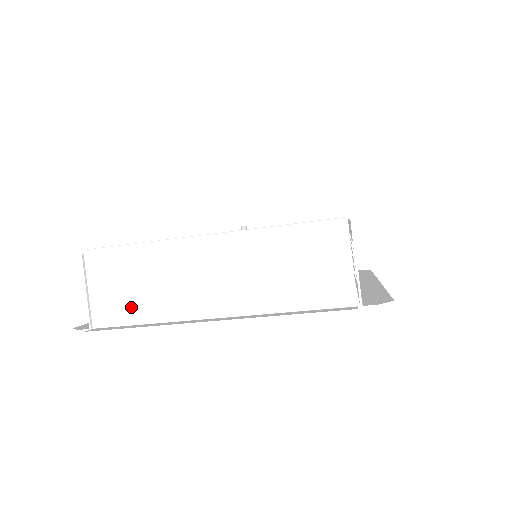
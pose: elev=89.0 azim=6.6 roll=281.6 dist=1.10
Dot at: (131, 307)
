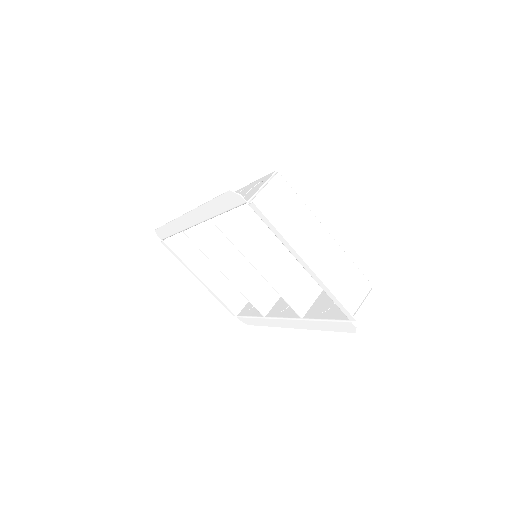
Dot at: (275, 217)
